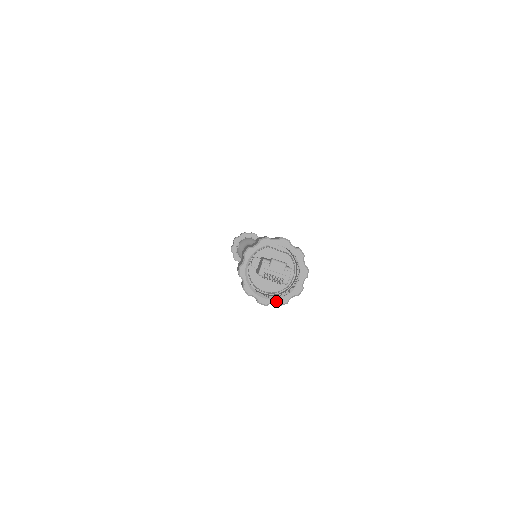
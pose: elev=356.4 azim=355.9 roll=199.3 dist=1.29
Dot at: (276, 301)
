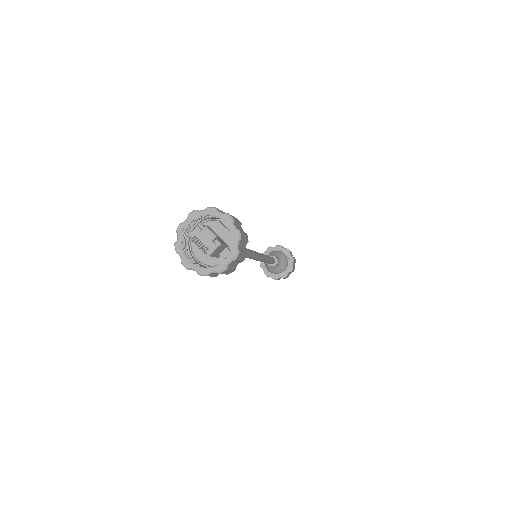
Dot at: (197, 269)
